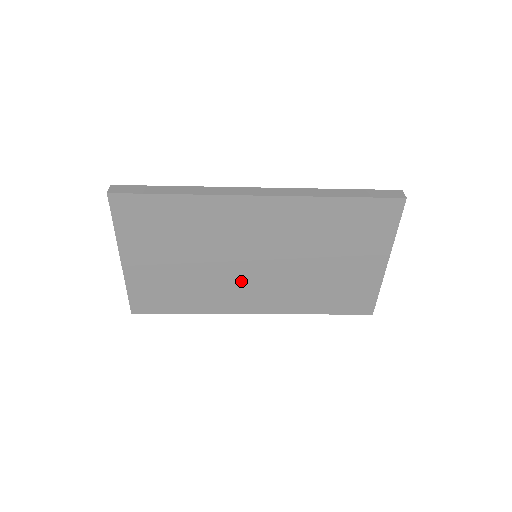
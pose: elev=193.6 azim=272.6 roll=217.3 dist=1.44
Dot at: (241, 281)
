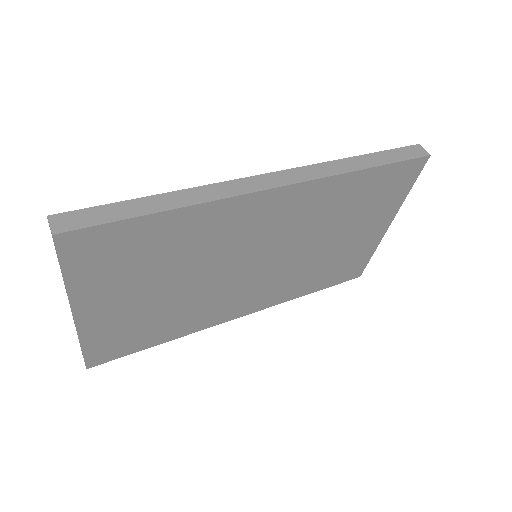
Dot at: (235, 289)
